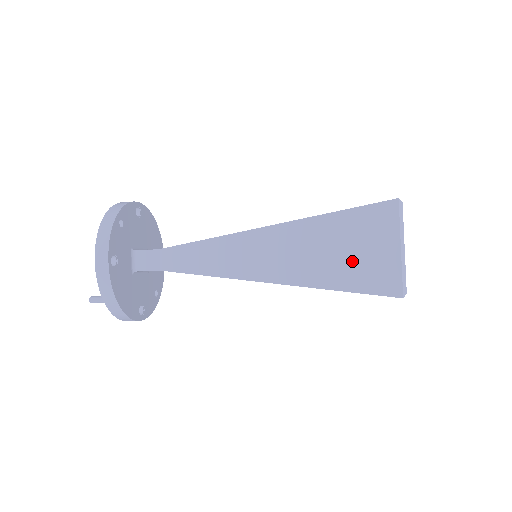
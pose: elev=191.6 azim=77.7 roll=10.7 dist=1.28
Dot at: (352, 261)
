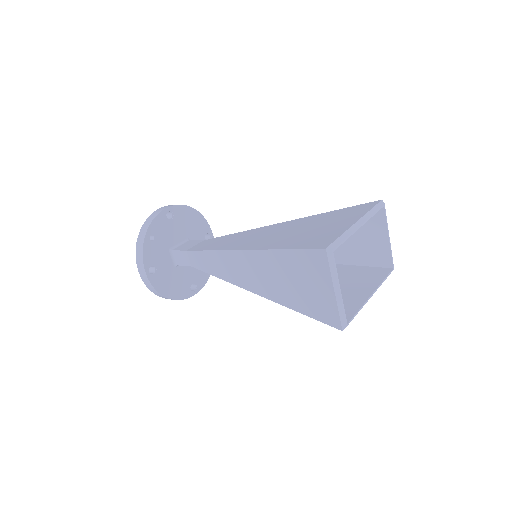
Dot at: (303, 292)
